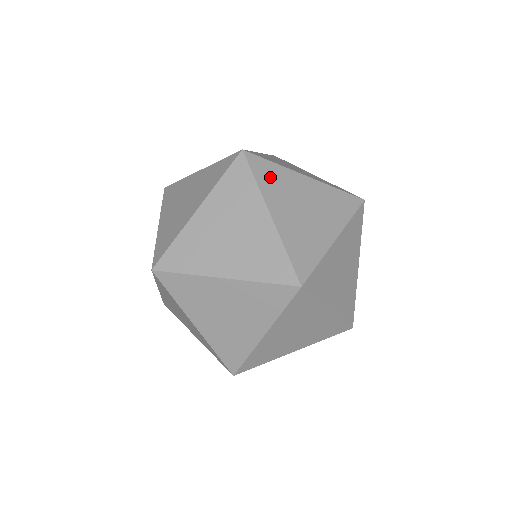
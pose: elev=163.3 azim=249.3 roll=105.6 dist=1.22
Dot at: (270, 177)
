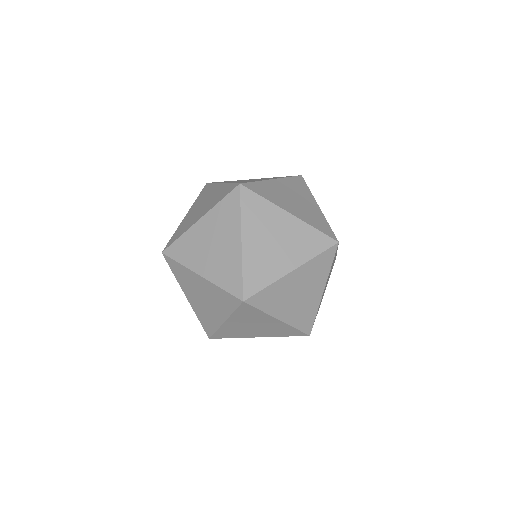
Dot at: (180, 273)
